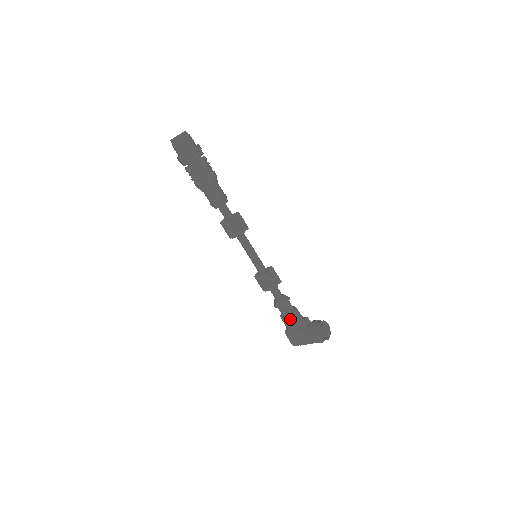
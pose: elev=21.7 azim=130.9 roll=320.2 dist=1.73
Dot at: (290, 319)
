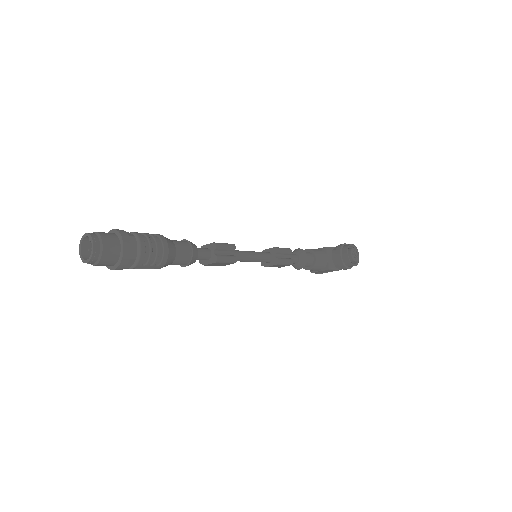
Dot at: (315, 268)
